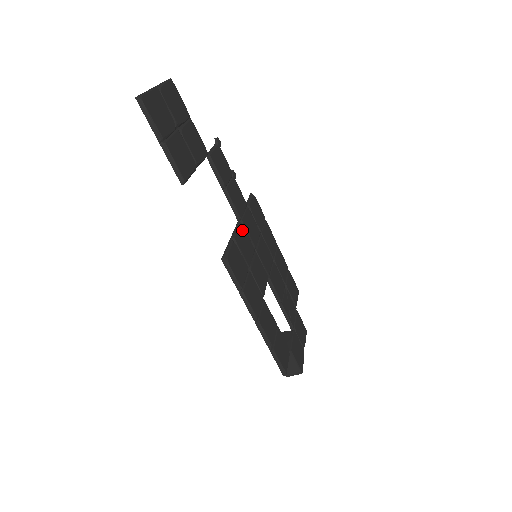
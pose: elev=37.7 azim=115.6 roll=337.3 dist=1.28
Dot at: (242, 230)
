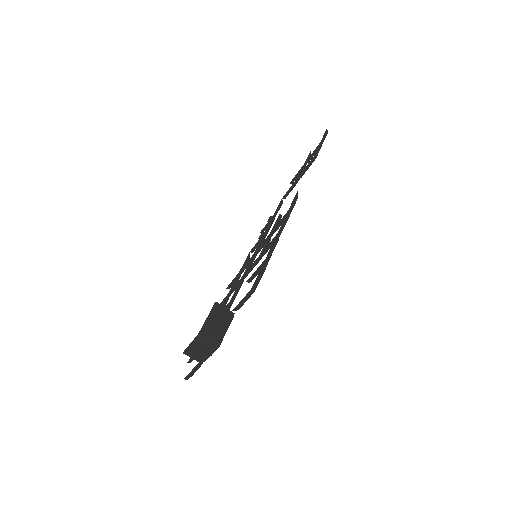
Dot at: occluded
